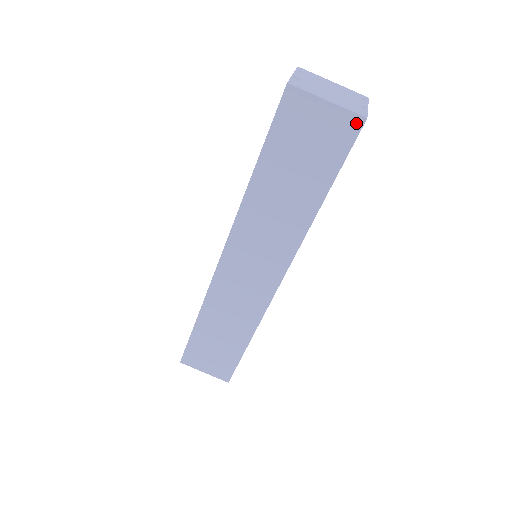
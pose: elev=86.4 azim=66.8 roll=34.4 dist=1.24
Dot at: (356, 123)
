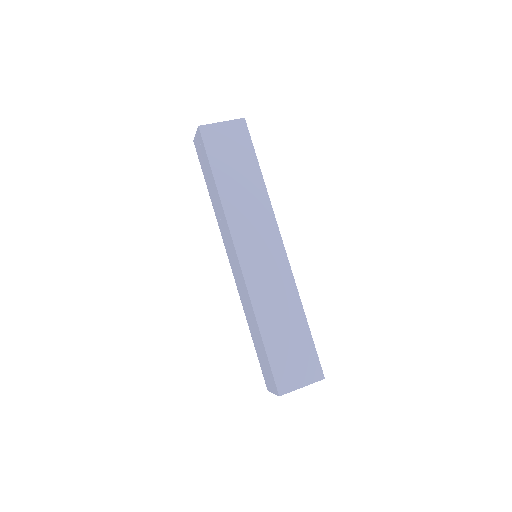
Dot at: (242, 123)
